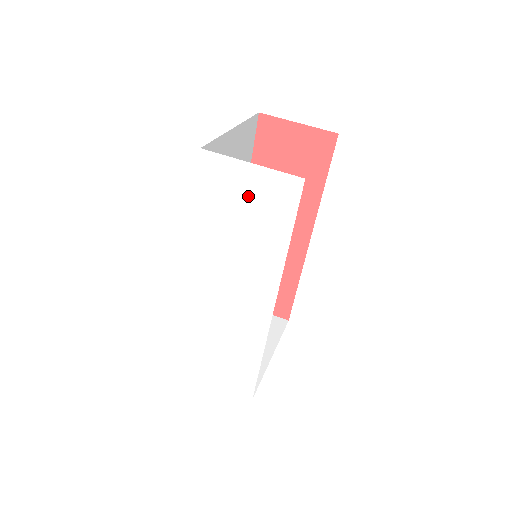
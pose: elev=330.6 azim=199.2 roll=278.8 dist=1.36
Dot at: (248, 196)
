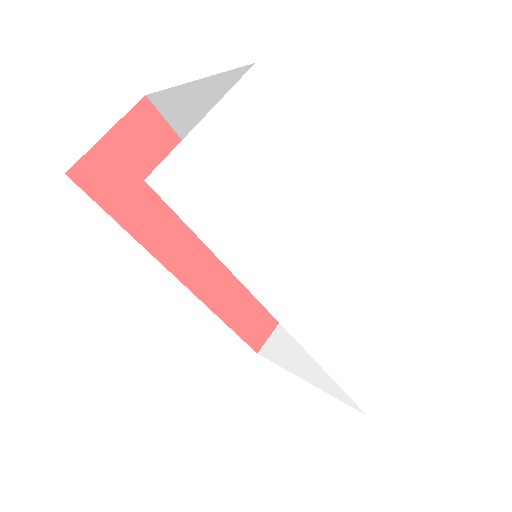
Dot at: (237, 158)
